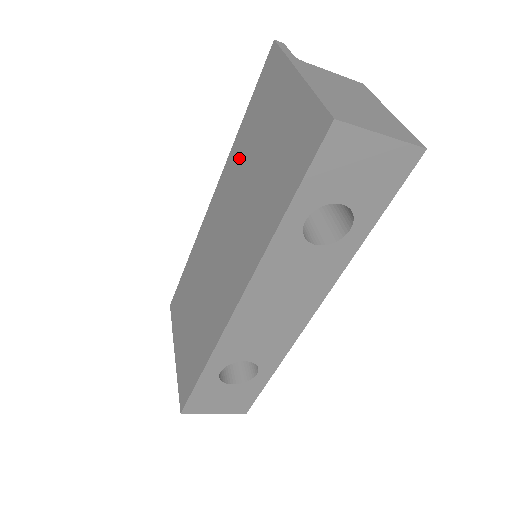
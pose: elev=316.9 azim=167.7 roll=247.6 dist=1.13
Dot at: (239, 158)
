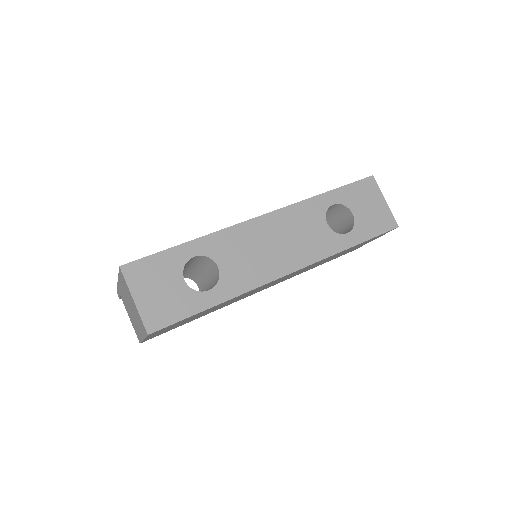
Dot at: occluded
